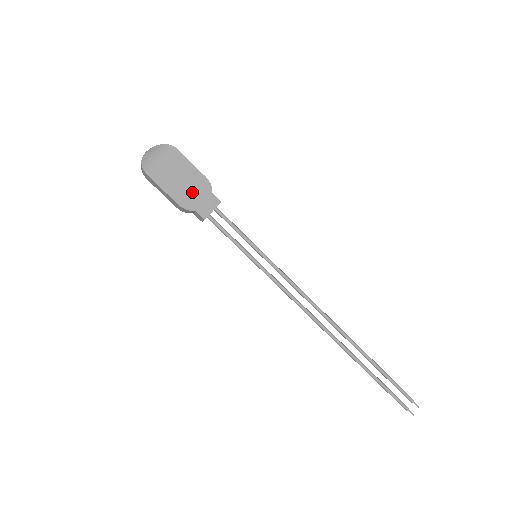
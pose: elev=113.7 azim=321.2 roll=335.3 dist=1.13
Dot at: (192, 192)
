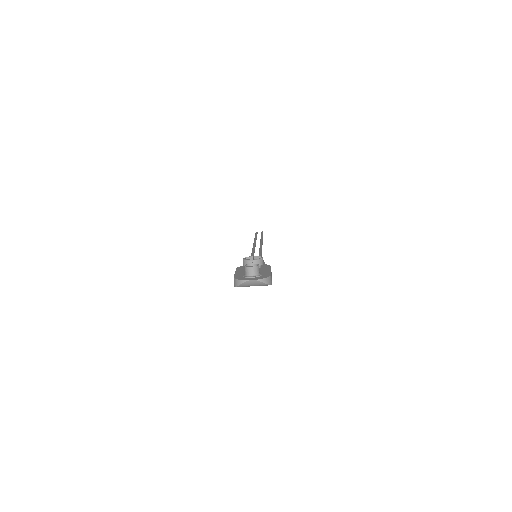
Dot at: occluded
